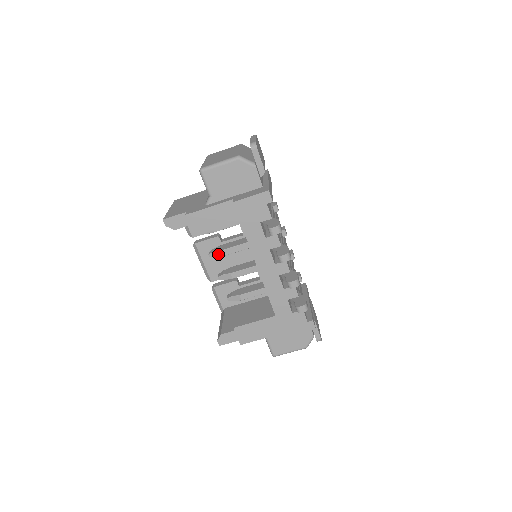
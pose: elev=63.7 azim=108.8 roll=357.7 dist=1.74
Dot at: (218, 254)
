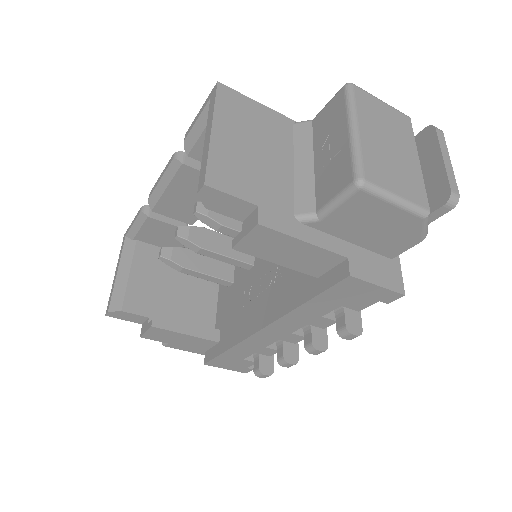
Dot at: (212, 223)
